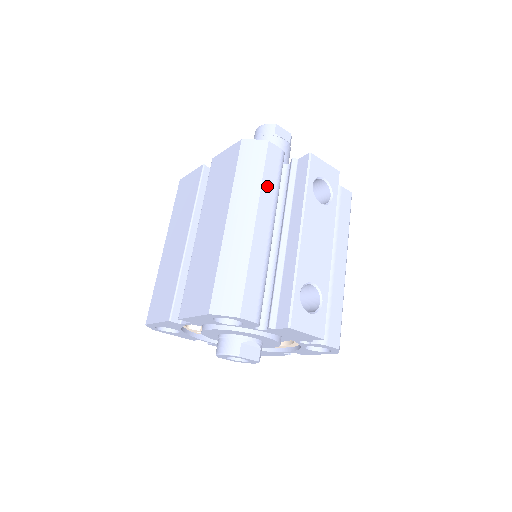
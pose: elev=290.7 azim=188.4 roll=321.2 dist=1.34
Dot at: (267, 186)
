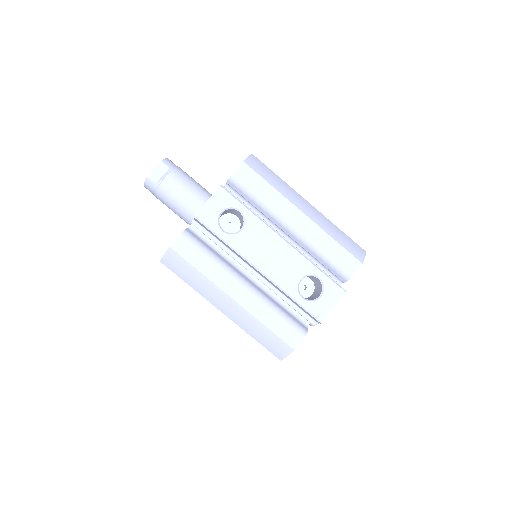
Dot at: (208, 270)
